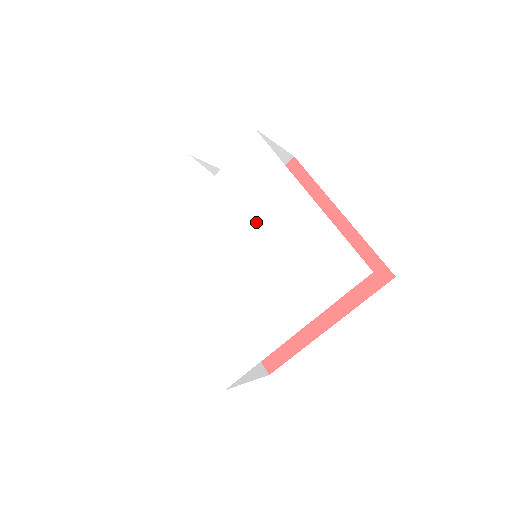
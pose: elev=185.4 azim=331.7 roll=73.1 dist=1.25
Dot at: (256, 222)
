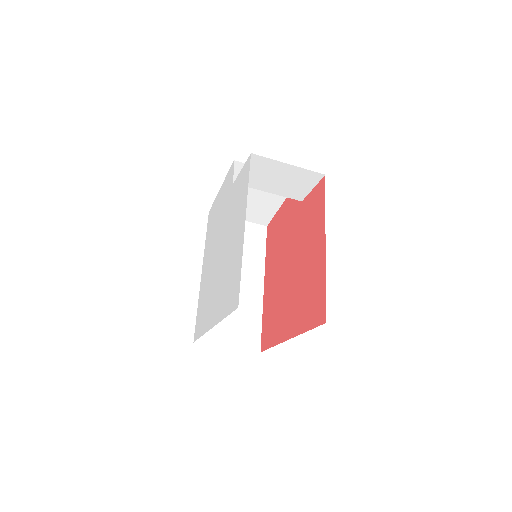
Dot at: (230, 231)
